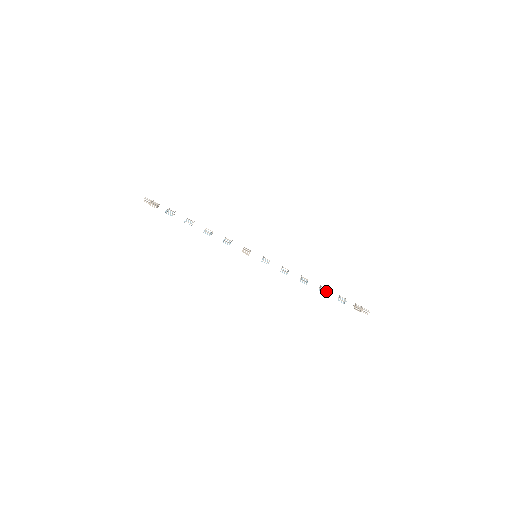
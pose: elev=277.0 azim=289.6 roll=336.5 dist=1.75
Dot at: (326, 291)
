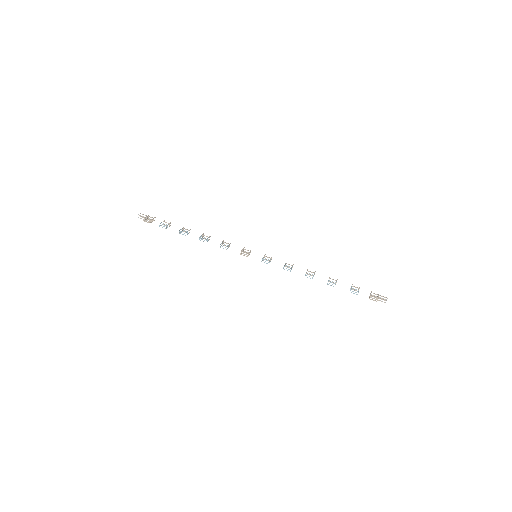
Dot at: occluded
